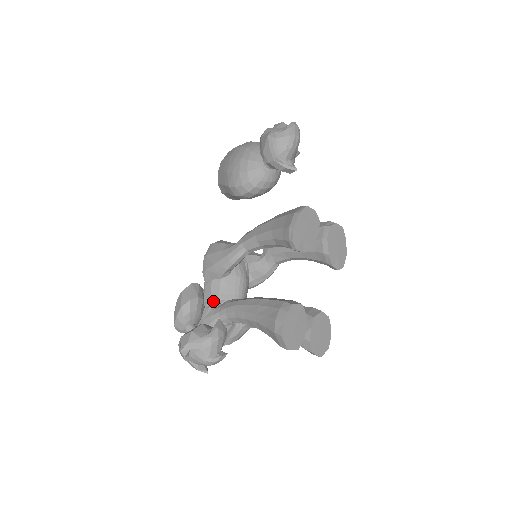
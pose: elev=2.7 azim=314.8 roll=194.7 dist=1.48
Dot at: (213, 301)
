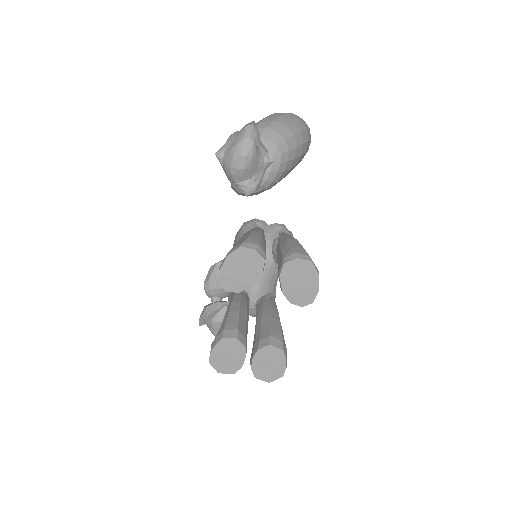
Dot at: occluded
